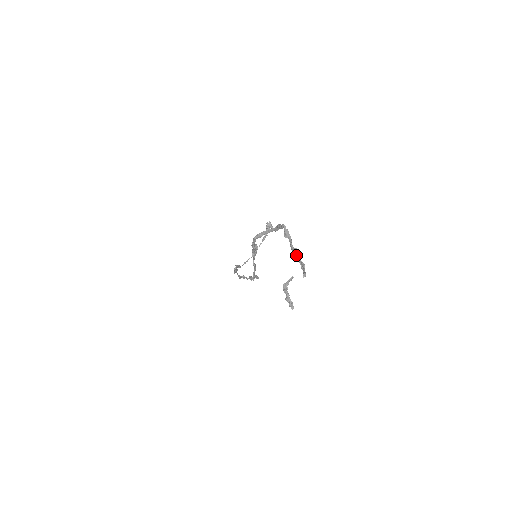
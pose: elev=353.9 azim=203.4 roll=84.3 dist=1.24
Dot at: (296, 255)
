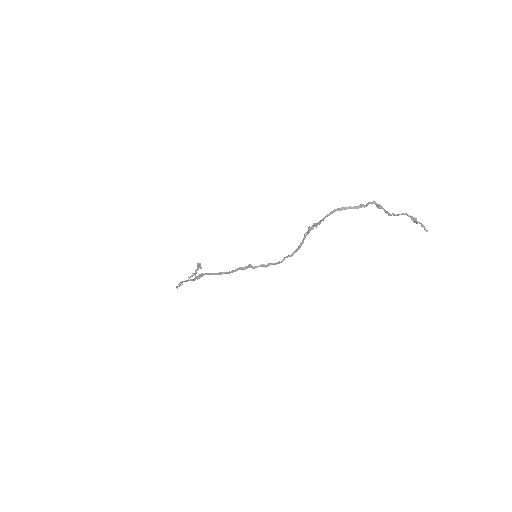
Dot at: (403, 213)
